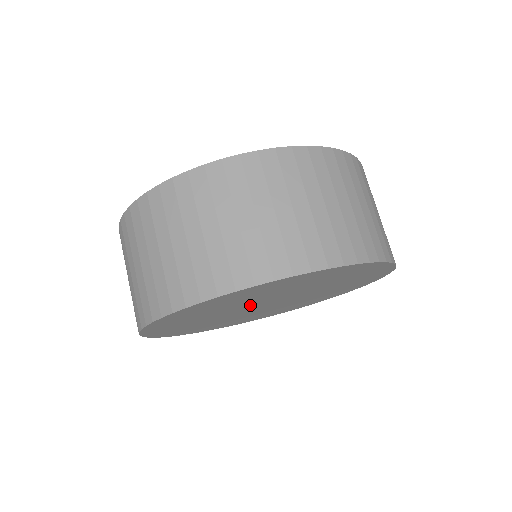
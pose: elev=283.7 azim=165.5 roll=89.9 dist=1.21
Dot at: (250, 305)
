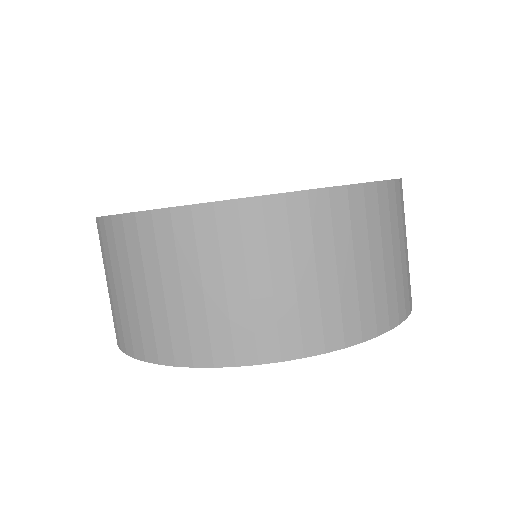
Dot at: occluded
